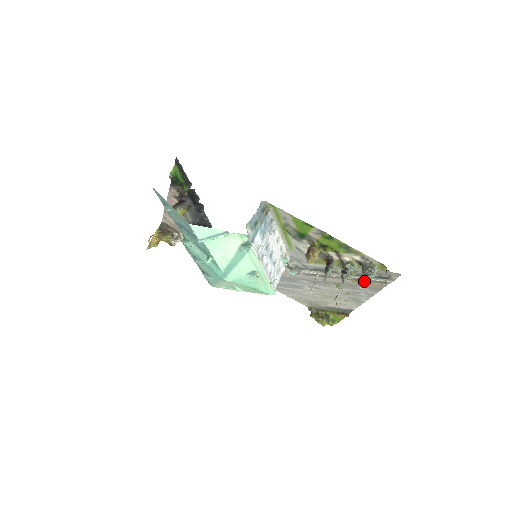
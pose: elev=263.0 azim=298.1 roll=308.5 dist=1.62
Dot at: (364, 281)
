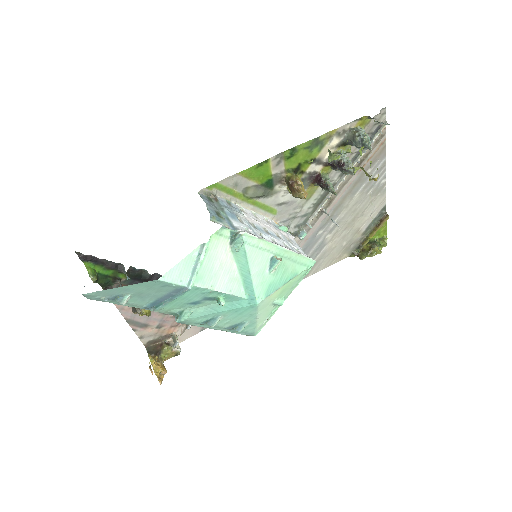
Dot at: (366, 149)
